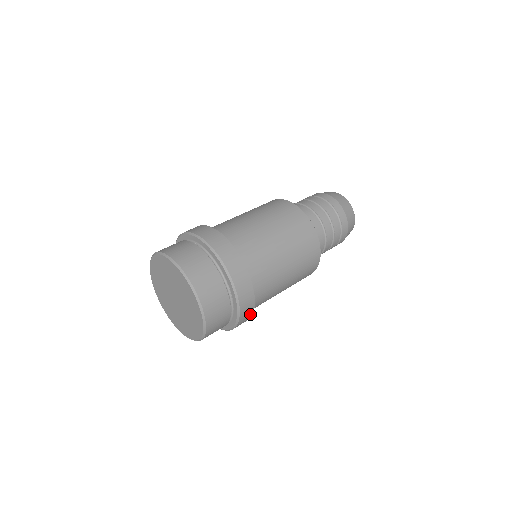
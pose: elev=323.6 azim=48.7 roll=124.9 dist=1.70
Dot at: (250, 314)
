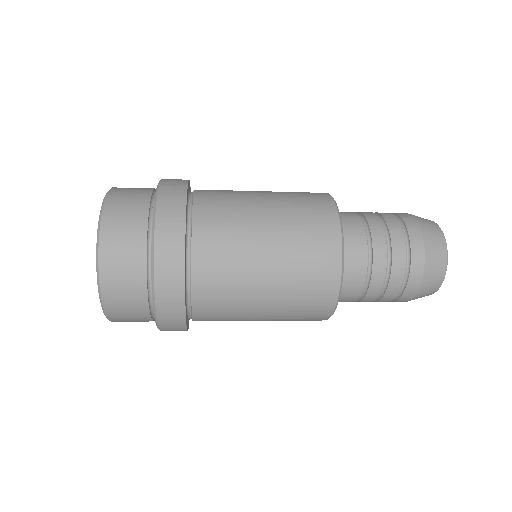
Dot at: (179, 245)
